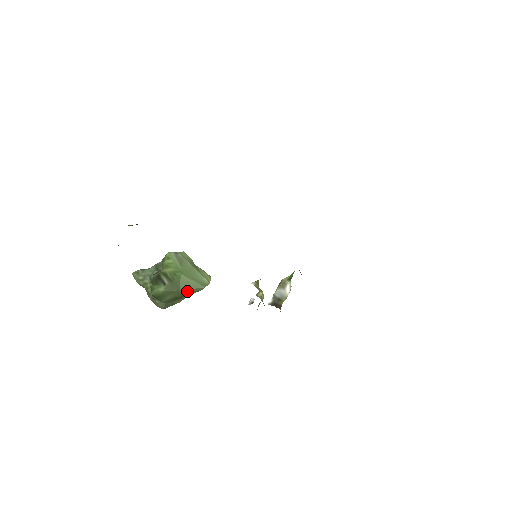
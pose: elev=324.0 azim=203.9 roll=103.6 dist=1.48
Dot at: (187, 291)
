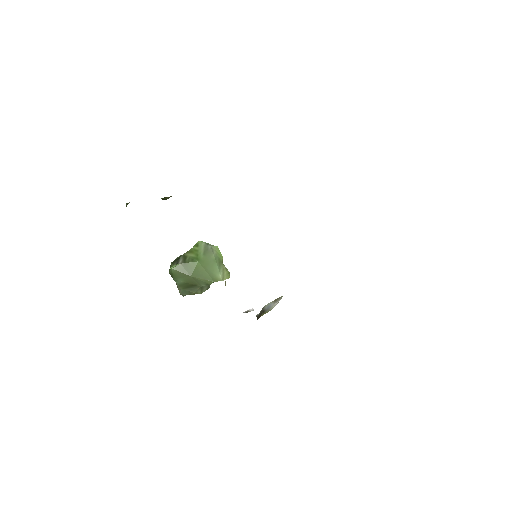
Dot at: (198, 280)
